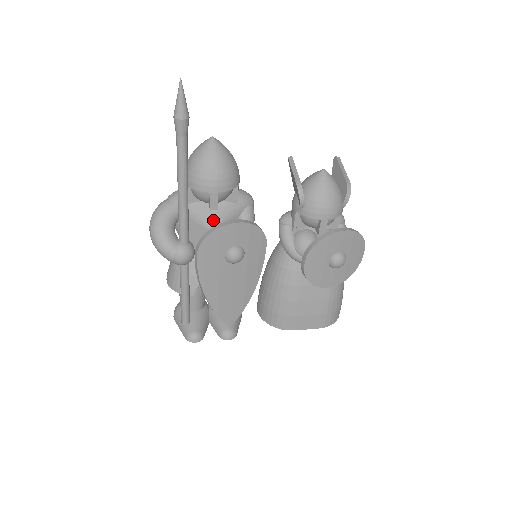
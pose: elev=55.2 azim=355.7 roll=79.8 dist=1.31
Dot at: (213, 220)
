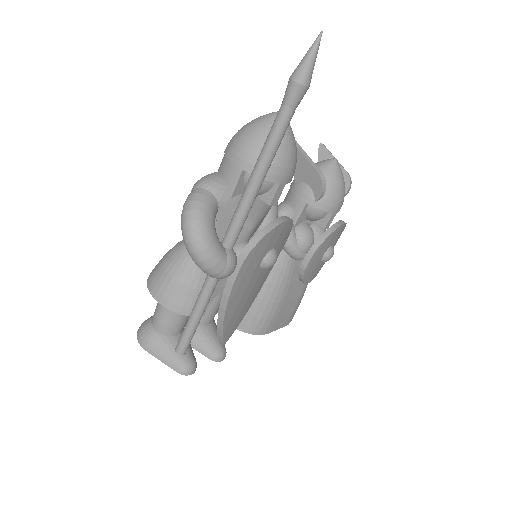
Dot at: (254, 217)
